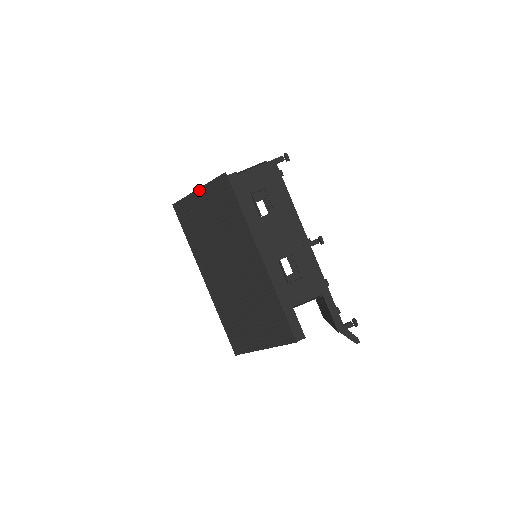
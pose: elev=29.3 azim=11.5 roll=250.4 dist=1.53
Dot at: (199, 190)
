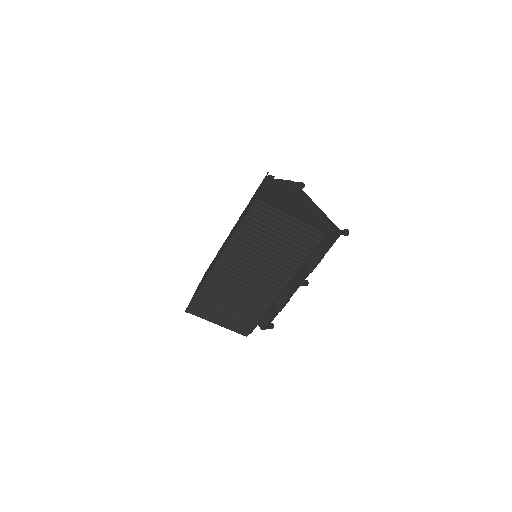
Dot at: (292, 219)
